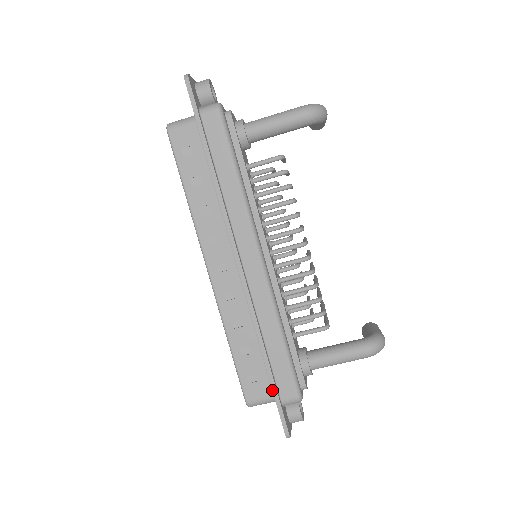
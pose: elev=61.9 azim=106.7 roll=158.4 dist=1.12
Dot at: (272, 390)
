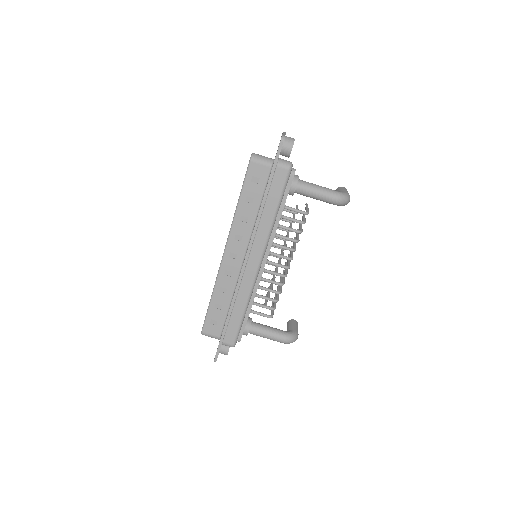
Dot at: (221, 335)
